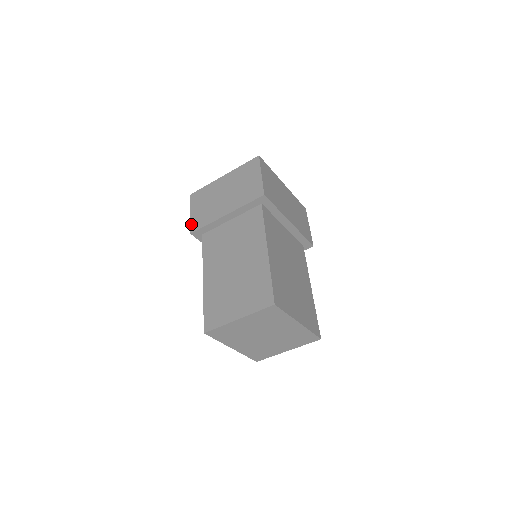
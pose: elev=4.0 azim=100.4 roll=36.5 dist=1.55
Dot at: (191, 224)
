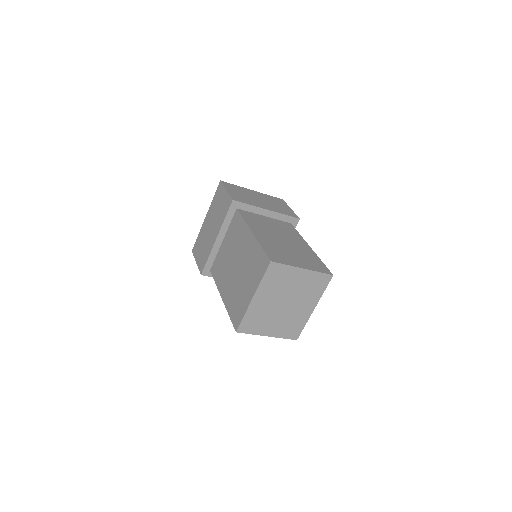
Dot at: (231, 195)
